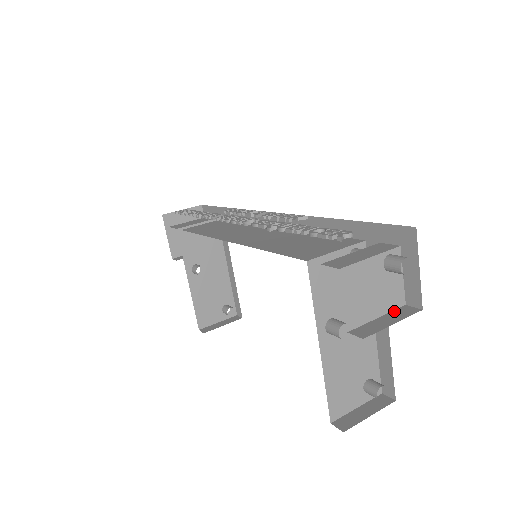
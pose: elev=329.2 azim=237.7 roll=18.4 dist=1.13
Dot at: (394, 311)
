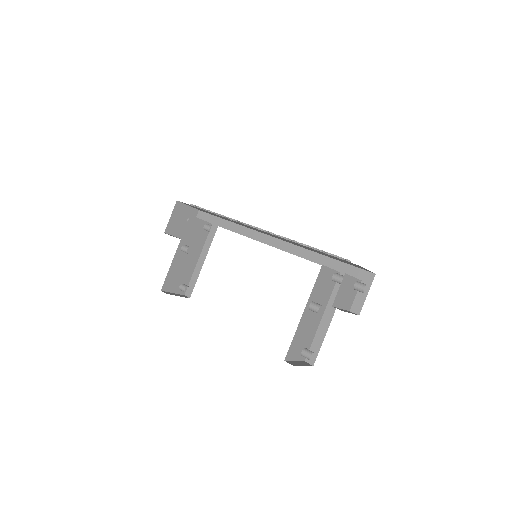
Dot at: (347, 310)
